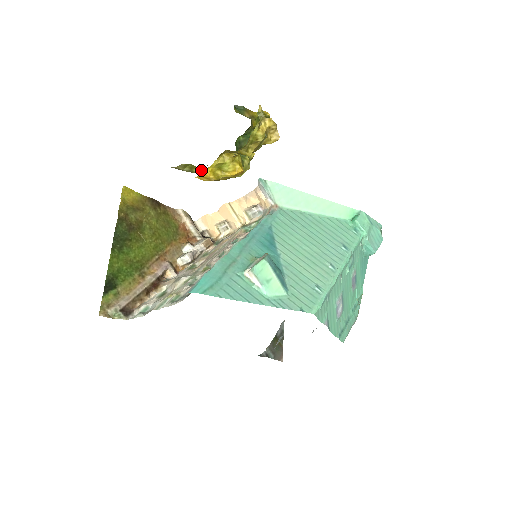
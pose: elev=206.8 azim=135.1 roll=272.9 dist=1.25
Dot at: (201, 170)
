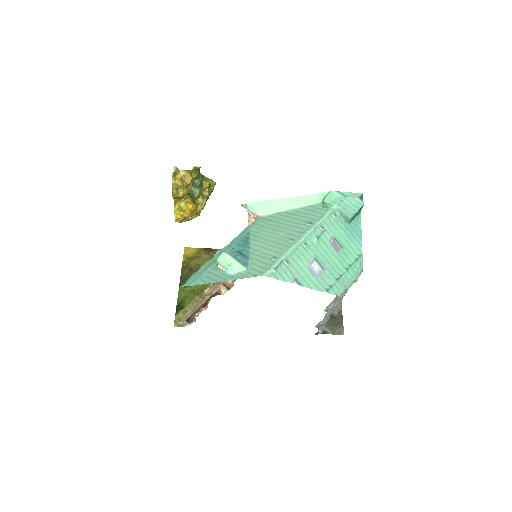
Dot at: (193, 217)
